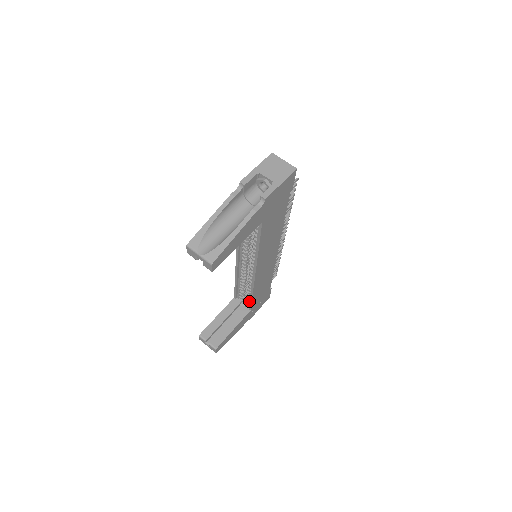
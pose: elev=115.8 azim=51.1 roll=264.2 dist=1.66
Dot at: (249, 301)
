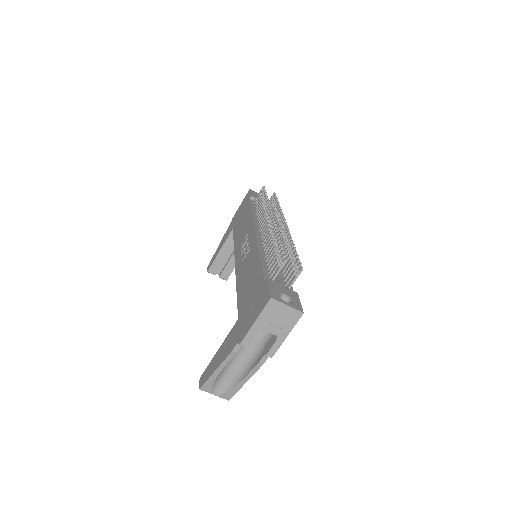
Dot at: occluded
